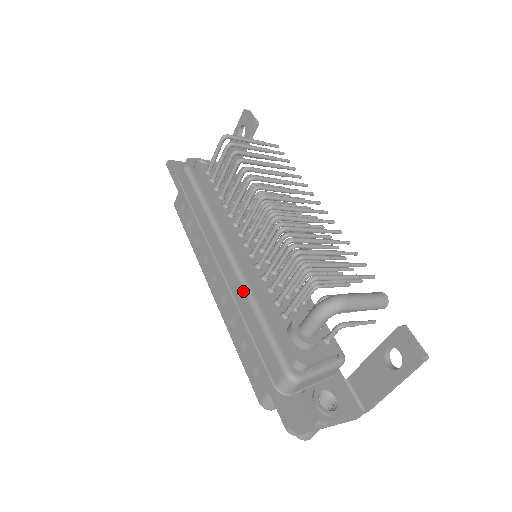
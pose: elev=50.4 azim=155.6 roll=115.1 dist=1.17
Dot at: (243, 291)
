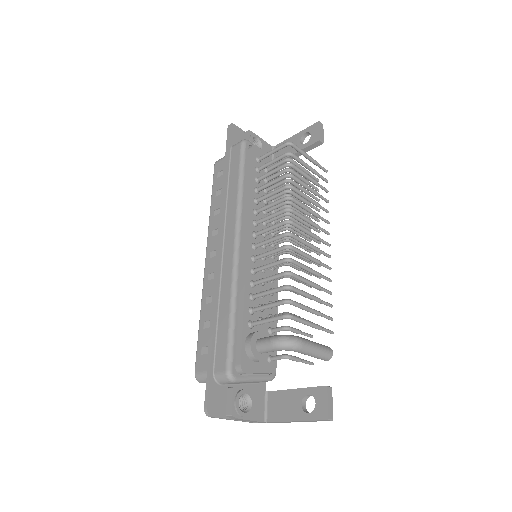
Dot at: (231, 285)
